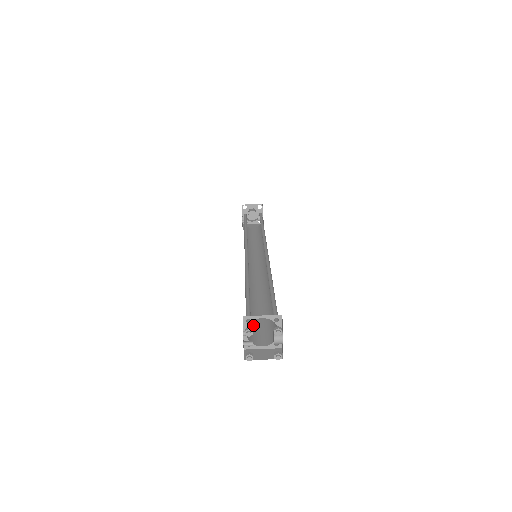
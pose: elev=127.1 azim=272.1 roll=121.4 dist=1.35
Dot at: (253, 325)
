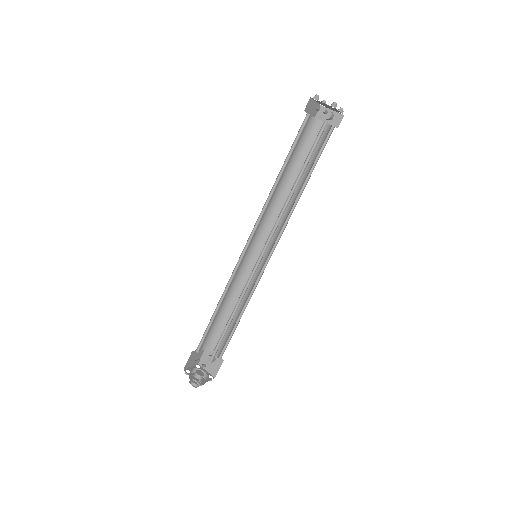
Dot at: (314, 149)
